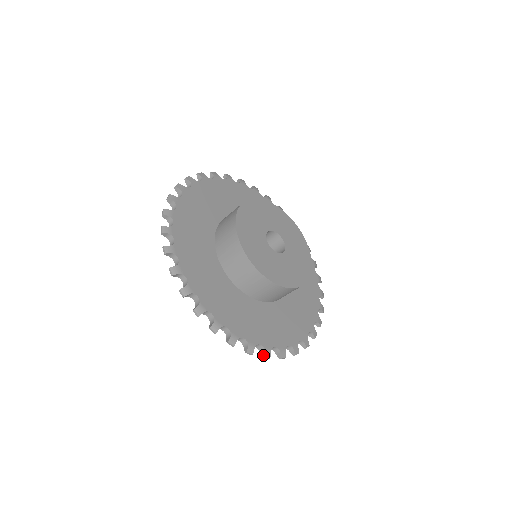
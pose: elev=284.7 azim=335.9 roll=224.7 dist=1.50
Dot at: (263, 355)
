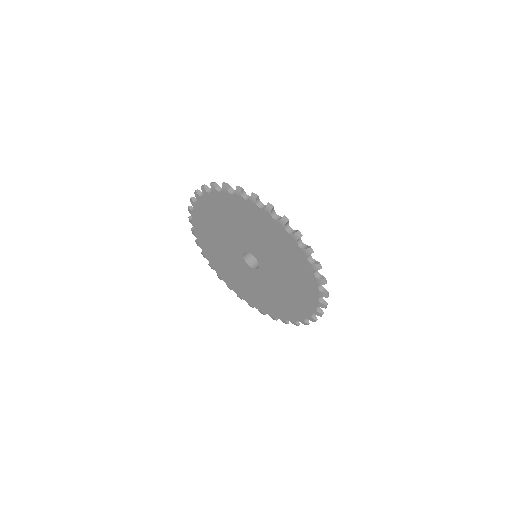
Dot at: (323, 278)
